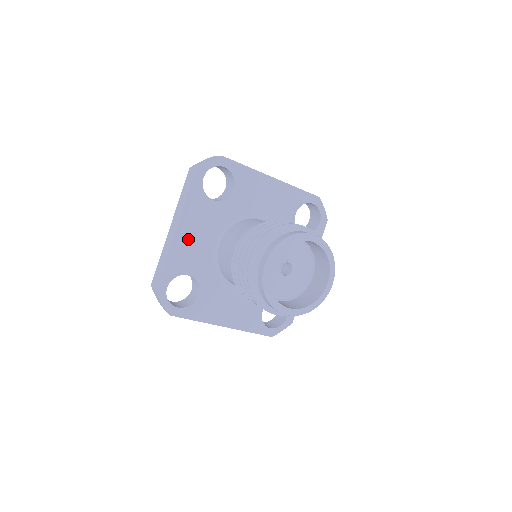
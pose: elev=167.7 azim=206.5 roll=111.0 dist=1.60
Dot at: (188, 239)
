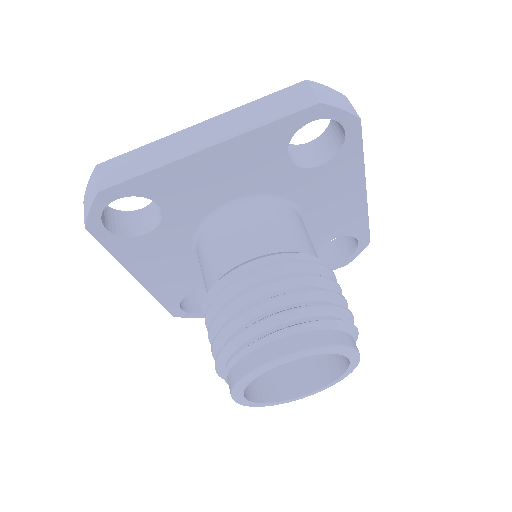
Dot at: (208, 170)
